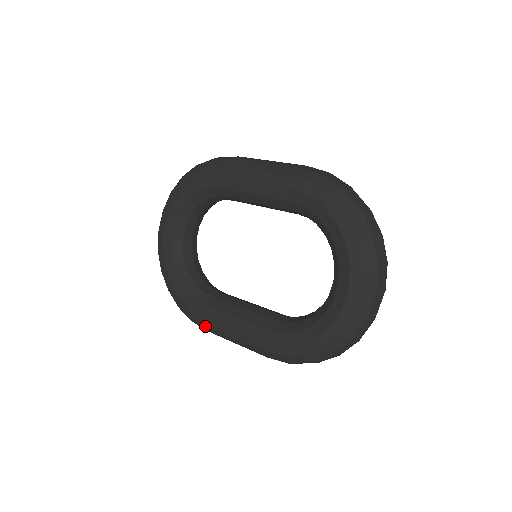
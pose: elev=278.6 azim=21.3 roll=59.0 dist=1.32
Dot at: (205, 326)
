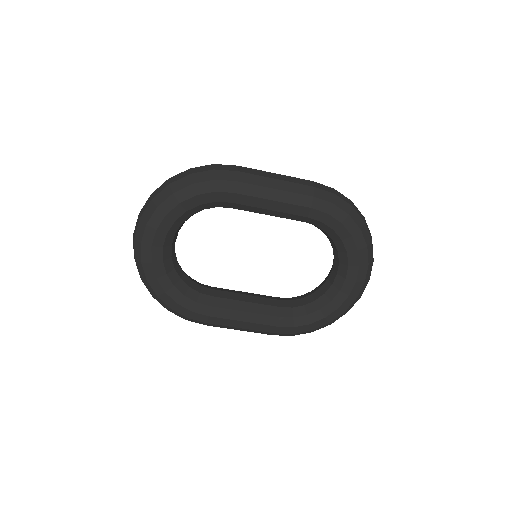
Dot at: (209, 324)
